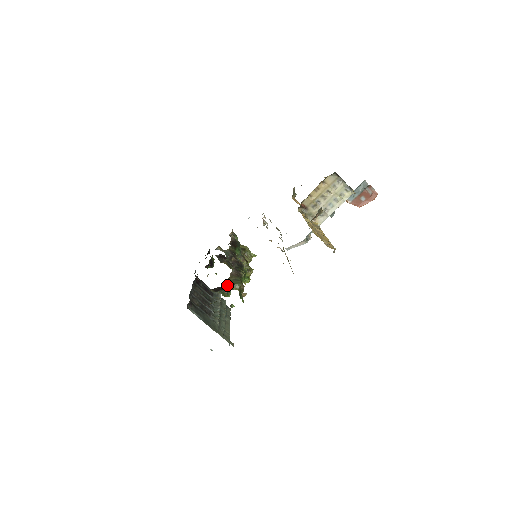
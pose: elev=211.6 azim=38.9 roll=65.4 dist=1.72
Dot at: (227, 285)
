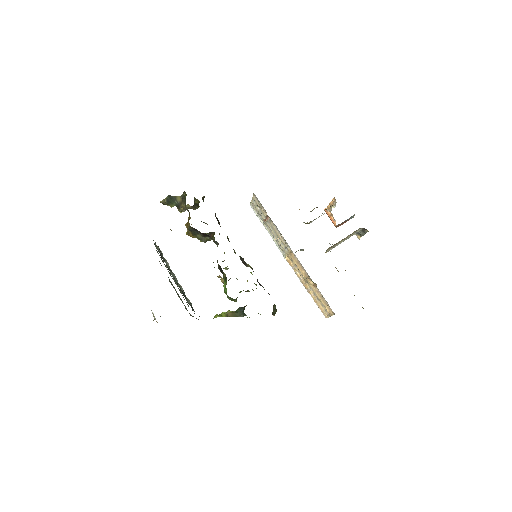
Dot at: occluded
